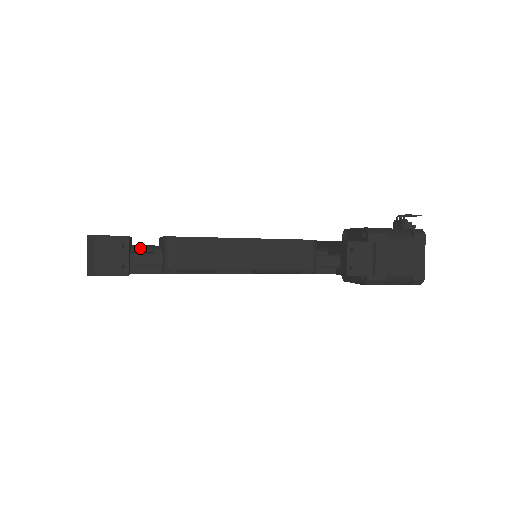
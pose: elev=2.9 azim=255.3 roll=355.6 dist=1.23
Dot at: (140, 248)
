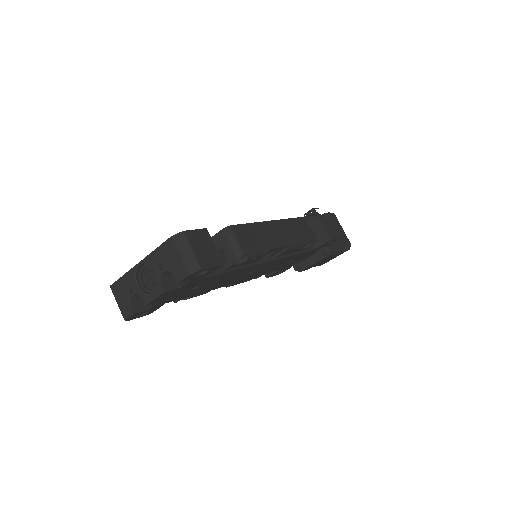
Dot at: occluded
